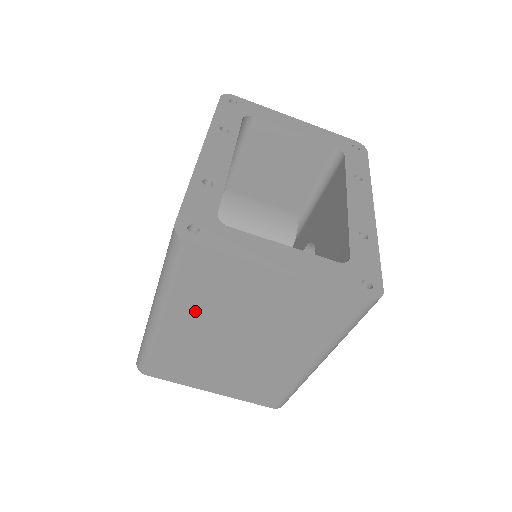
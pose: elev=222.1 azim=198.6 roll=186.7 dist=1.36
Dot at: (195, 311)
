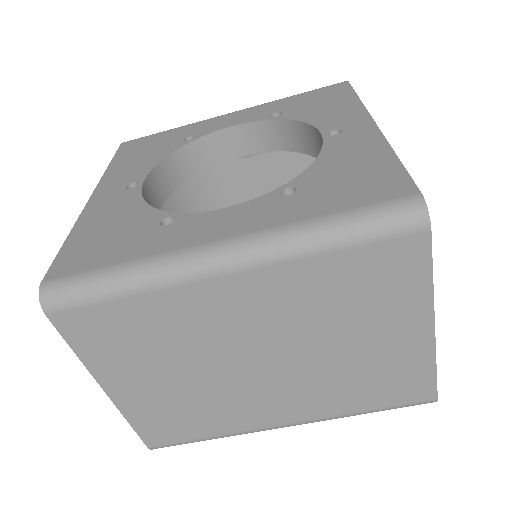
Dot at: (287, 295)
